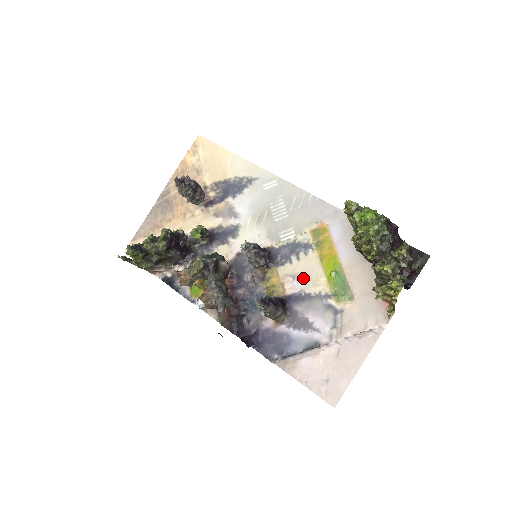
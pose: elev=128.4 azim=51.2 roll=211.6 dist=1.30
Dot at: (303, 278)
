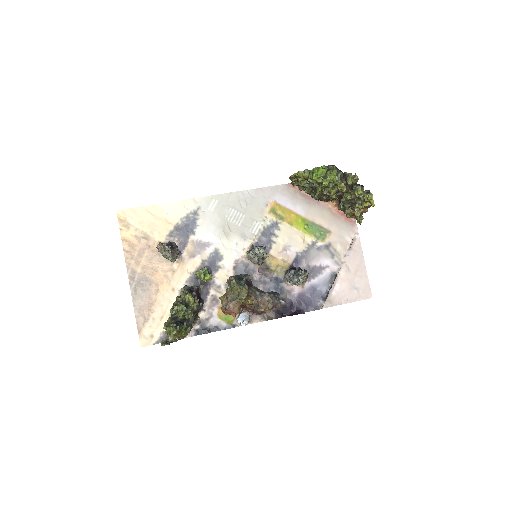
Dot at: (291, 245)
